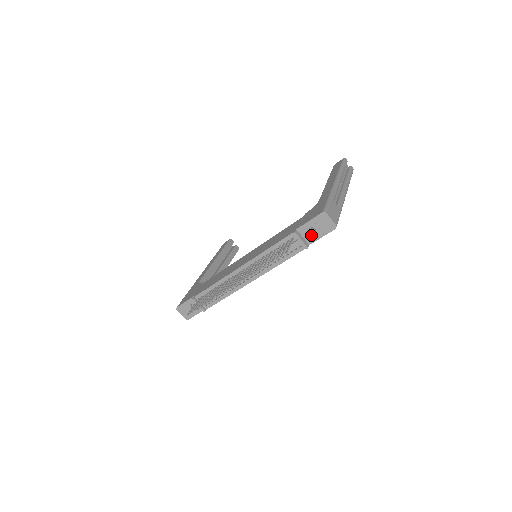
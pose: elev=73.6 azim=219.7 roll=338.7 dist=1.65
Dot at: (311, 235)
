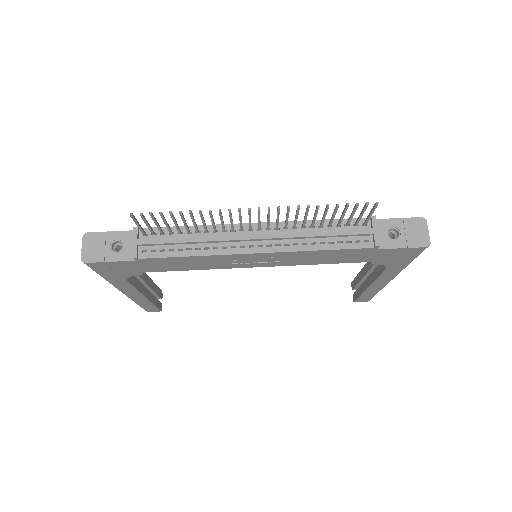
Dot at: (388, 237)
